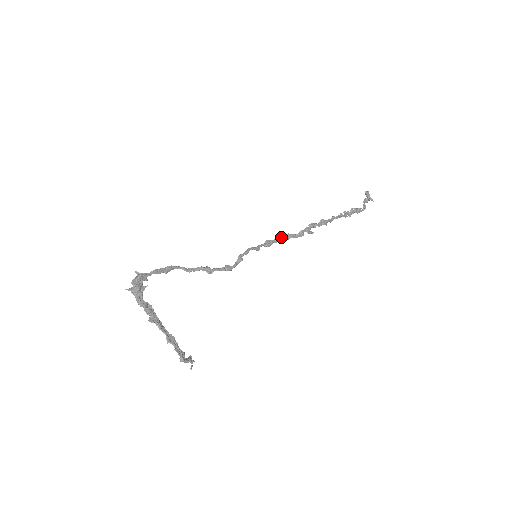
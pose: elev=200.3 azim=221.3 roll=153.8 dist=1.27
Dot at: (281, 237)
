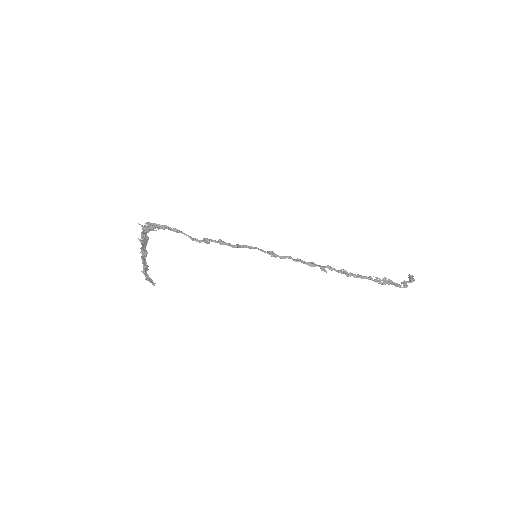
Dot at: (288, 256)
